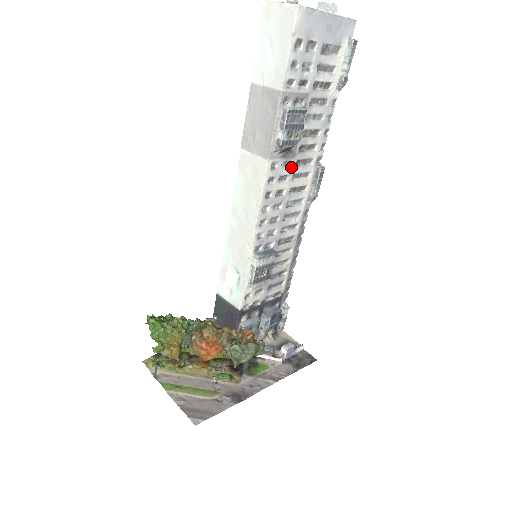
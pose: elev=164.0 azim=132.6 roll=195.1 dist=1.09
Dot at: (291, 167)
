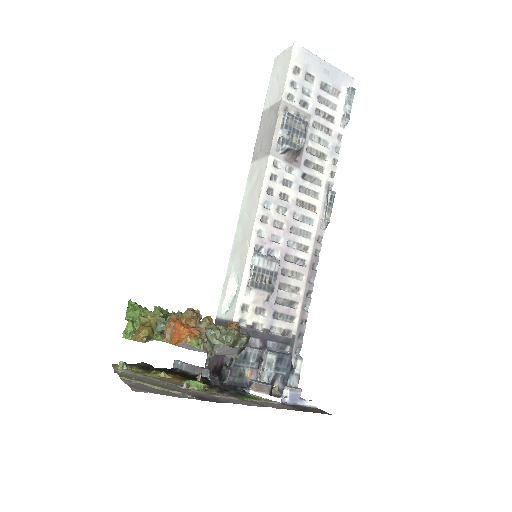
Dot at: (296, 176)
